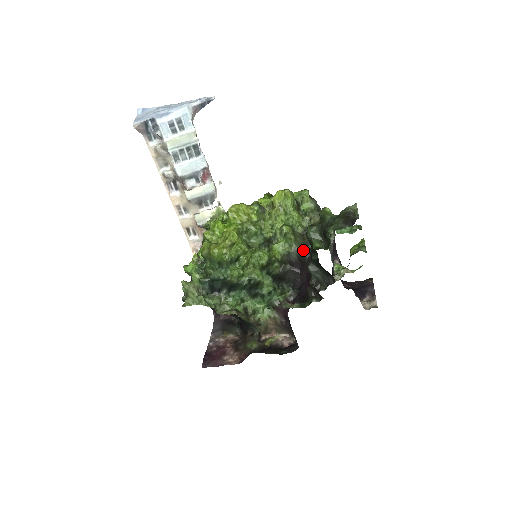
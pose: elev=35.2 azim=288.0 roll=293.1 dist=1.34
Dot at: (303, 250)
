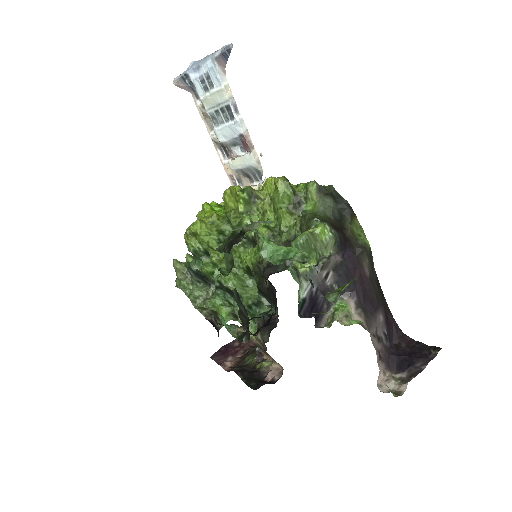
Dot at: (267, 267)
